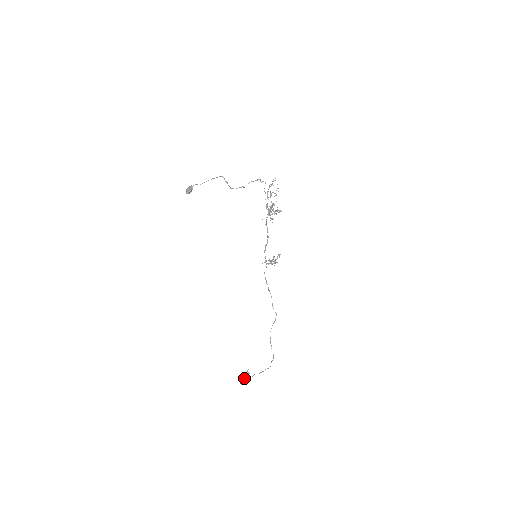
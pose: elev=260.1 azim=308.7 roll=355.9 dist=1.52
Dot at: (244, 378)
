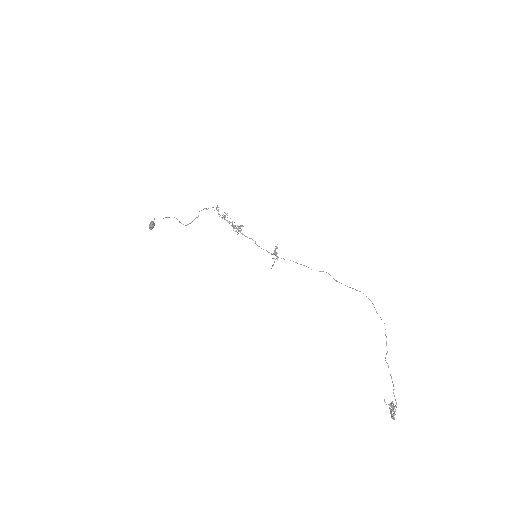
Dot at: (392, 409)
